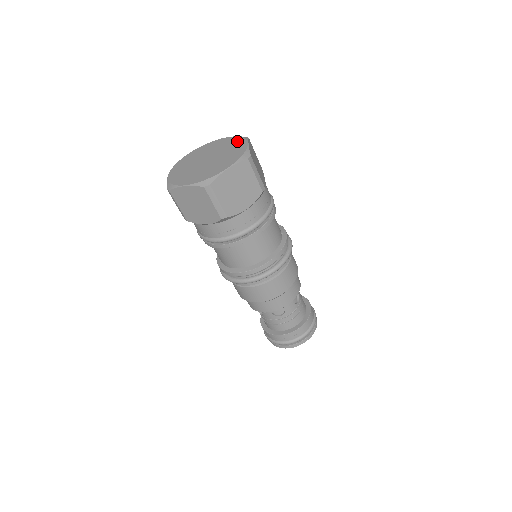
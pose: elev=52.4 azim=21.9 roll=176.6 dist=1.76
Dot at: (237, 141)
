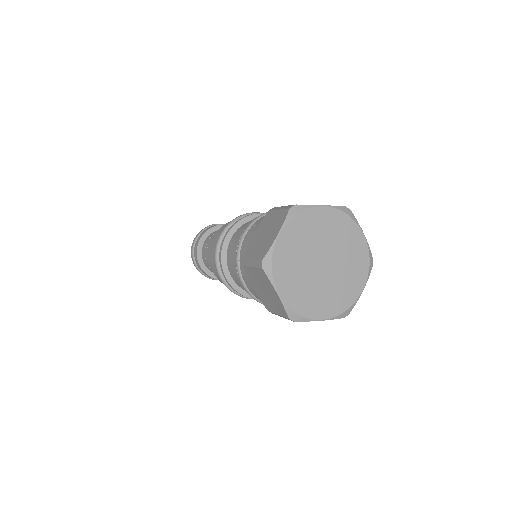
Dot at: (362, 267)
